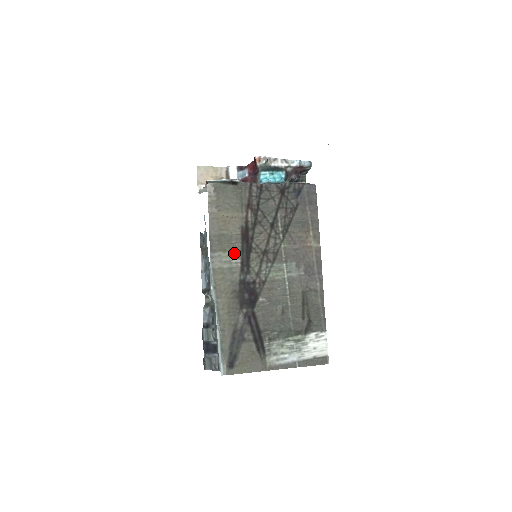
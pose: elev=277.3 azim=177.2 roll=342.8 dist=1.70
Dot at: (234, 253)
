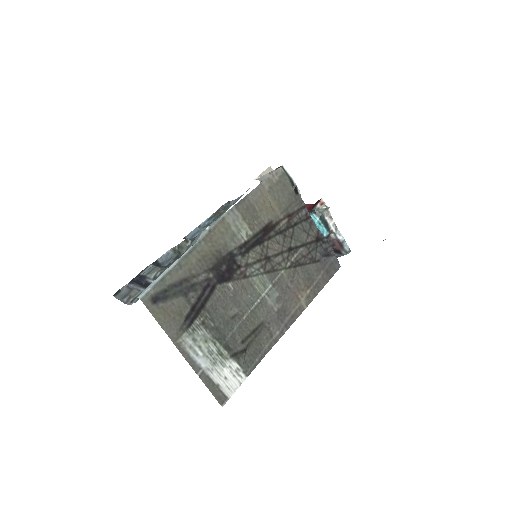
Dot at: (248, 229)
